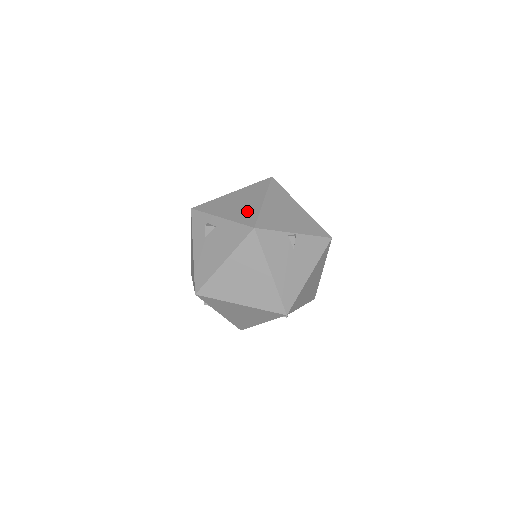
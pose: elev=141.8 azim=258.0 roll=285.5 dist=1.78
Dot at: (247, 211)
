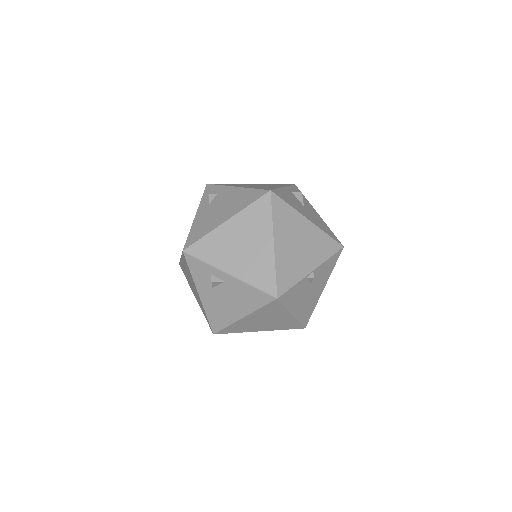
Dot at: (259, 265)
